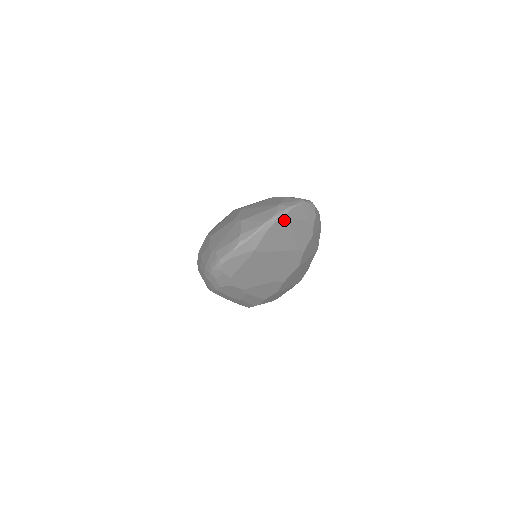
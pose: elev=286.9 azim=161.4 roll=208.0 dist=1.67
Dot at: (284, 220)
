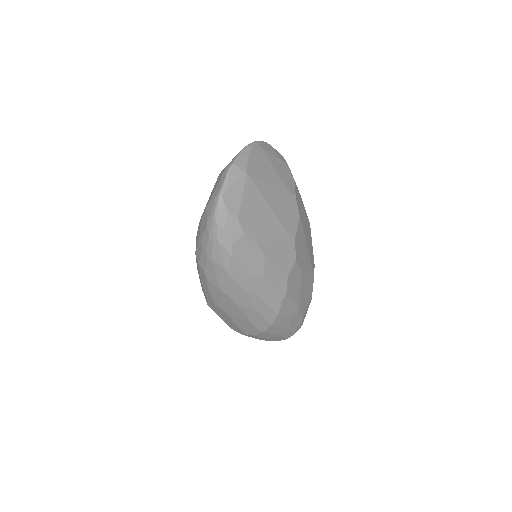
Dot at: (259, 148)
